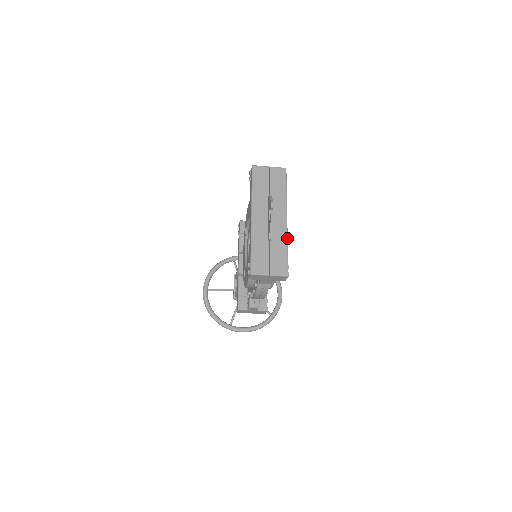
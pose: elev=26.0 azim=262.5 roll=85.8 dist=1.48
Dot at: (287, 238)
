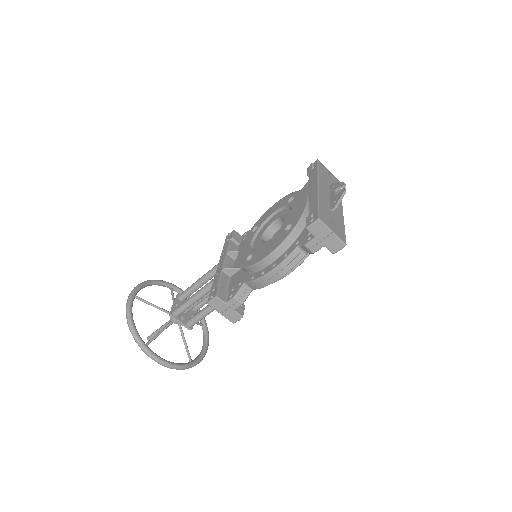
Dot at: occluded
